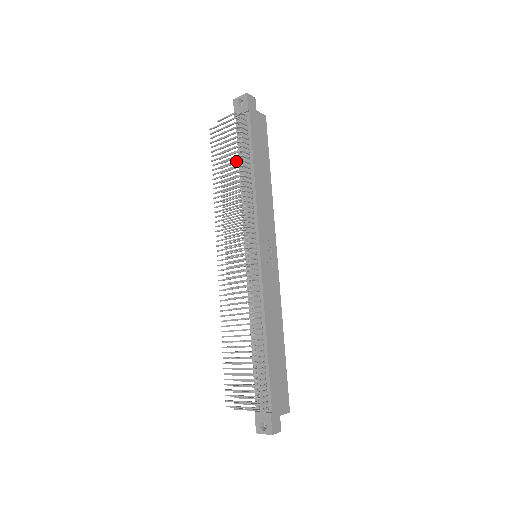
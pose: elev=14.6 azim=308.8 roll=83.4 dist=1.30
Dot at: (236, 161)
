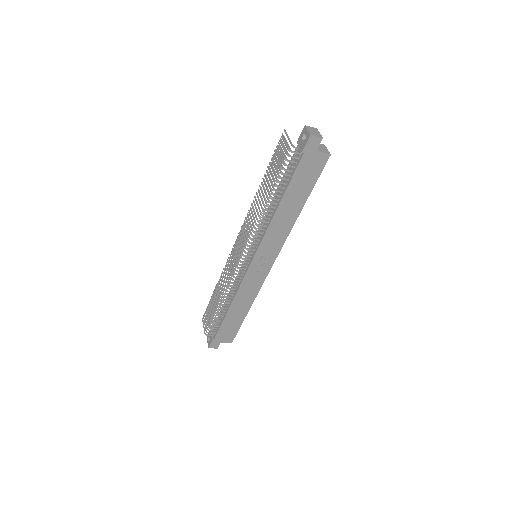
Dot at: (268, 189)
